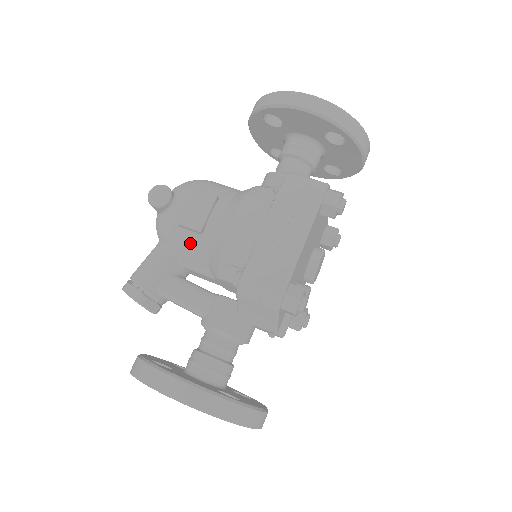
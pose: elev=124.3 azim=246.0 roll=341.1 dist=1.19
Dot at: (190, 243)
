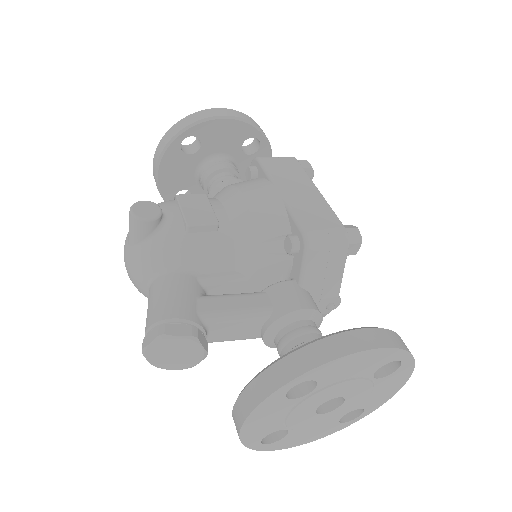
Dot at: (208, 247)
